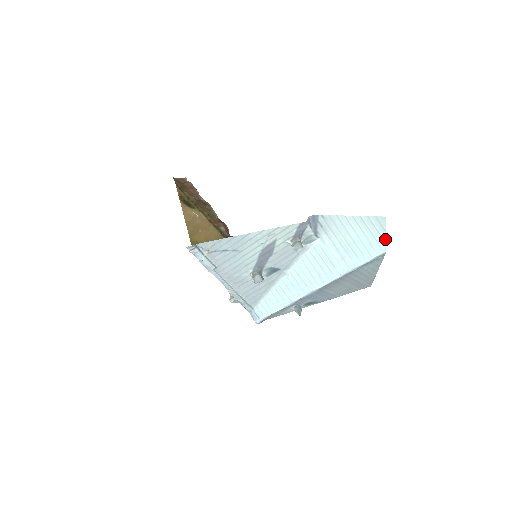
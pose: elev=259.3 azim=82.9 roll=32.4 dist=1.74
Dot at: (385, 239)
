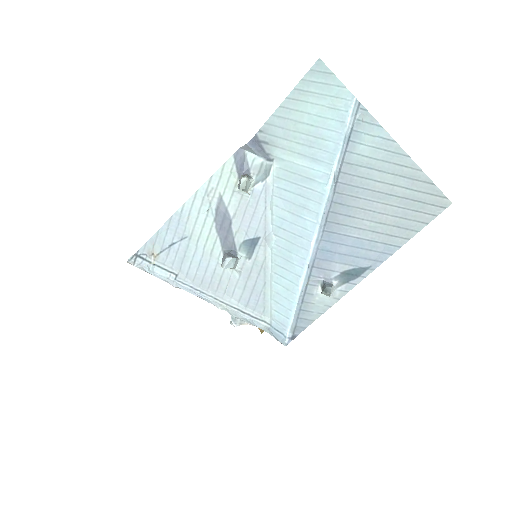
Dot at: (341, 84)
